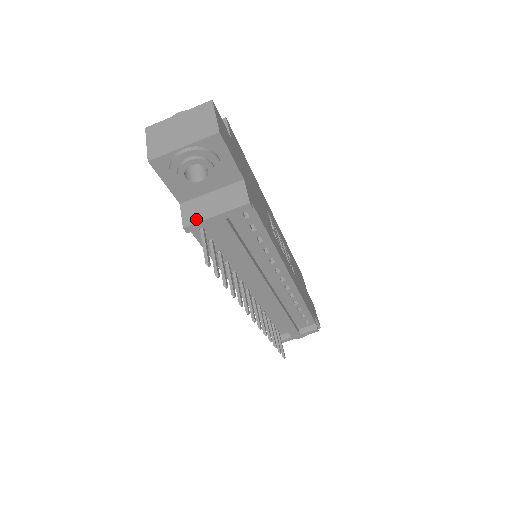
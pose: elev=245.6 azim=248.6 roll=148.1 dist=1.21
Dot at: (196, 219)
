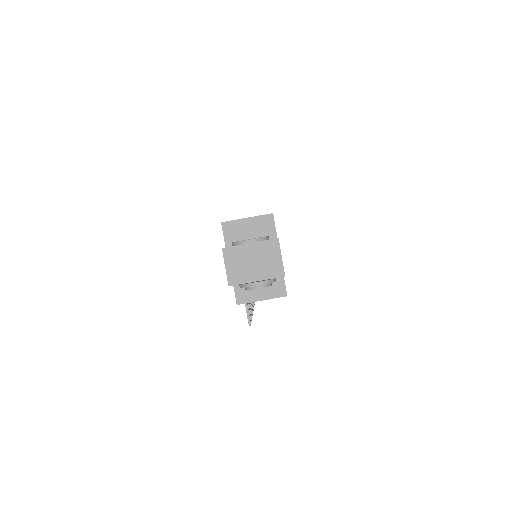
Dot at: (247, 300)
